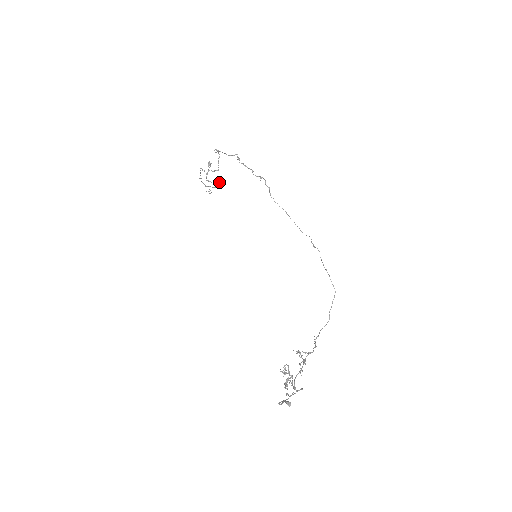
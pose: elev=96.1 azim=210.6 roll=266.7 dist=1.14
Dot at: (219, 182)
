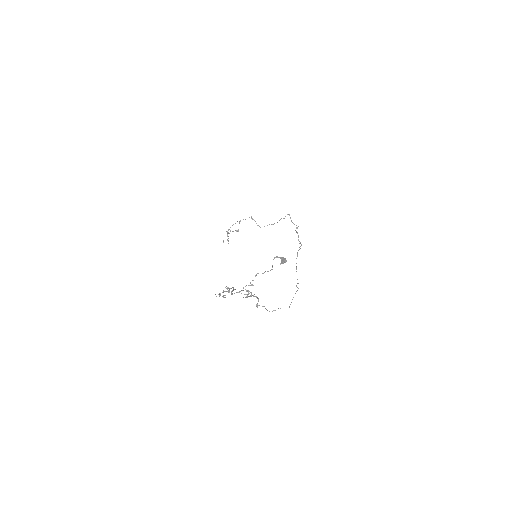
Dot at: occluded
